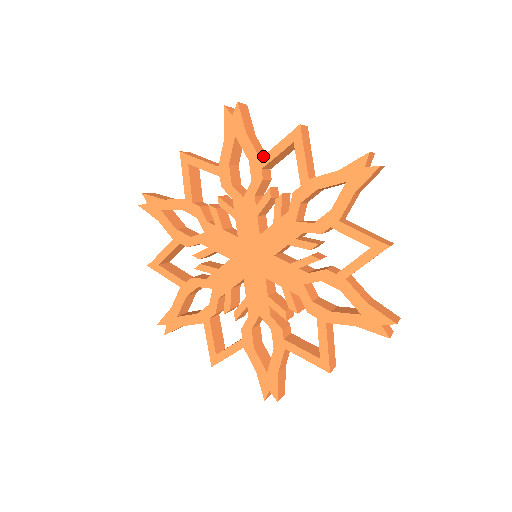
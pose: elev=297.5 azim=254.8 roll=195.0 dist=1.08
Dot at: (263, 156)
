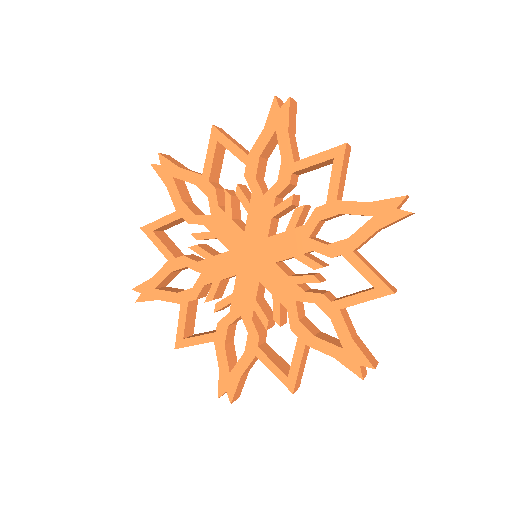
Dot at: (203, 171)
